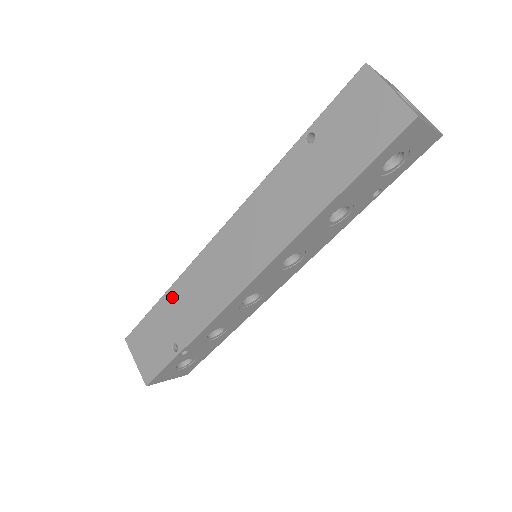
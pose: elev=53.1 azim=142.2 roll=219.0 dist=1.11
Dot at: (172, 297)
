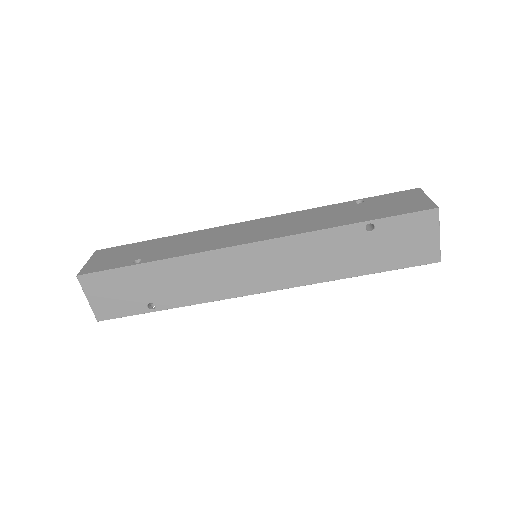
Dot at: (165, 268)
